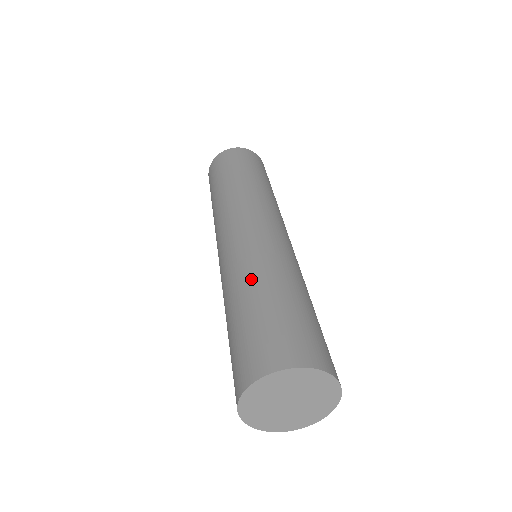
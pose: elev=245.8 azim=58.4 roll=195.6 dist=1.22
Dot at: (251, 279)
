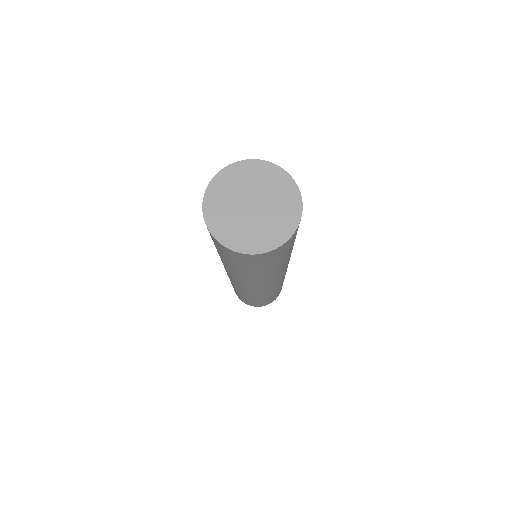
Dot at: occluded
